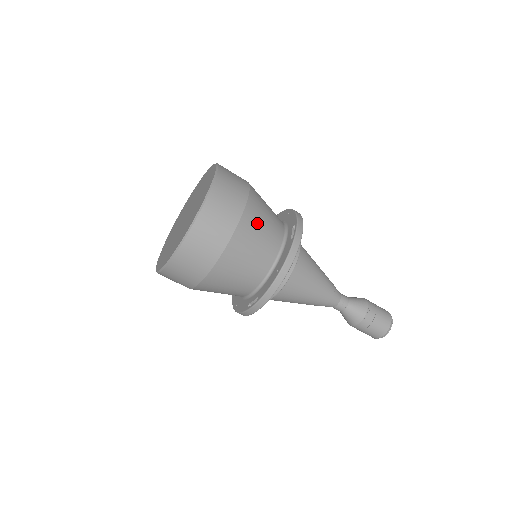
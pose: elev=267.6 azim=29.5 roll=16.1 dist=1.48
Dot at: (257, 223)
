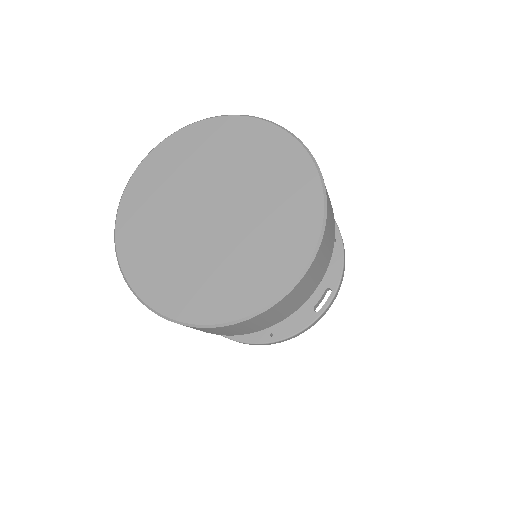
Dot at: occluded
